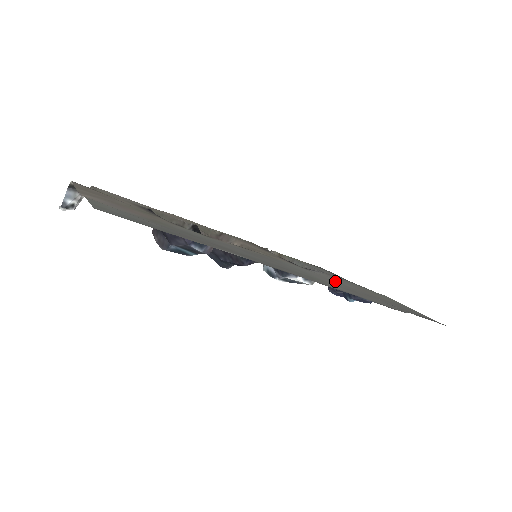
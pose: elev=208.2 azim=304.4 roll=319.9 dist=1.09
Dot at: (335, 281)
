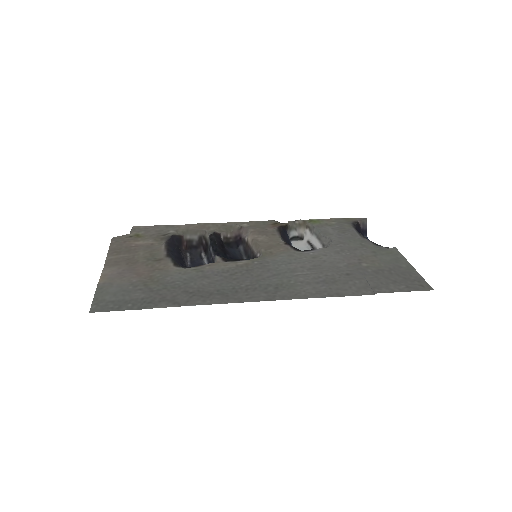
Dot at: (326, 263)
